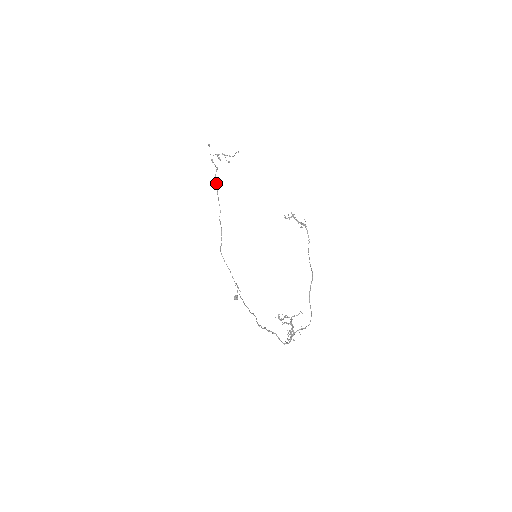
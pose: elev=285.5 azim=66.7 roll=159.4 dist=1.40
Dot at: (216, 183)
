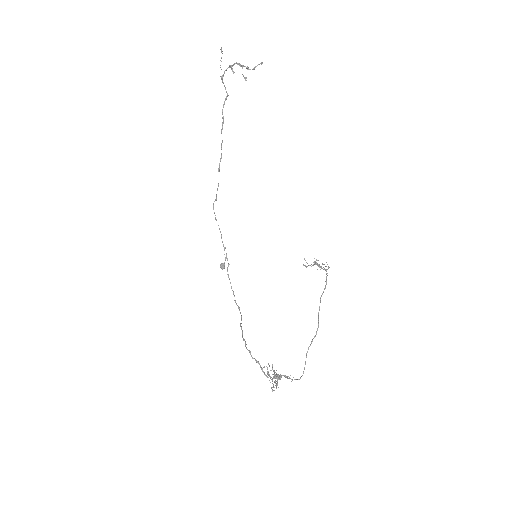
Dot at: (222, 117)
